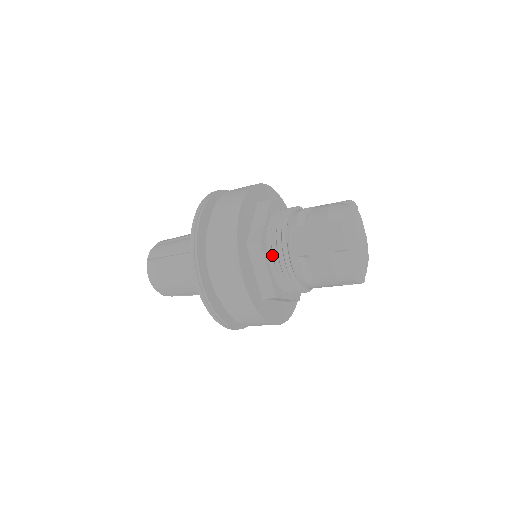
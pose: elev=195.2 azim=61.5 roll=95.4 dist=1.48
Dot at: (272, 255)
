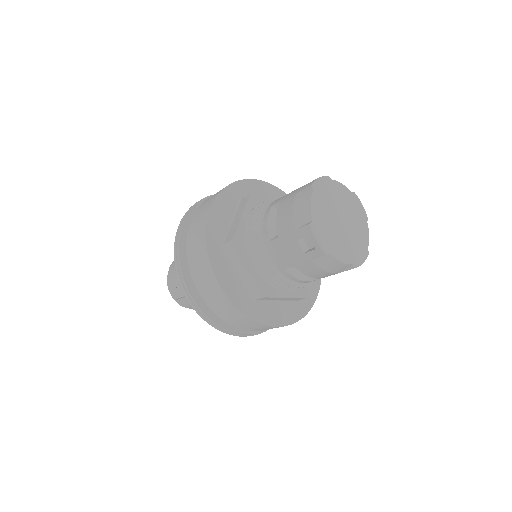
Dot at: occluded
